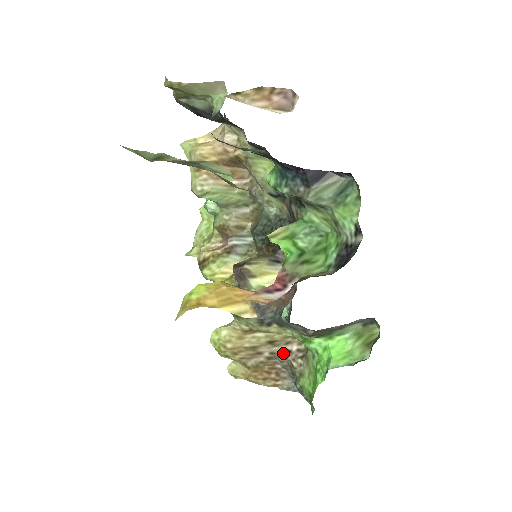
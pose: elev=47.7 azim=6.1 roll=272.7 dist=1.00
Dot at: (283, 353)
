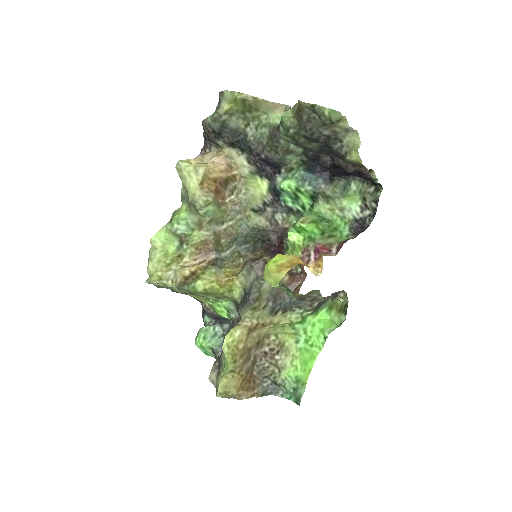
Dot at: (261, 355)
